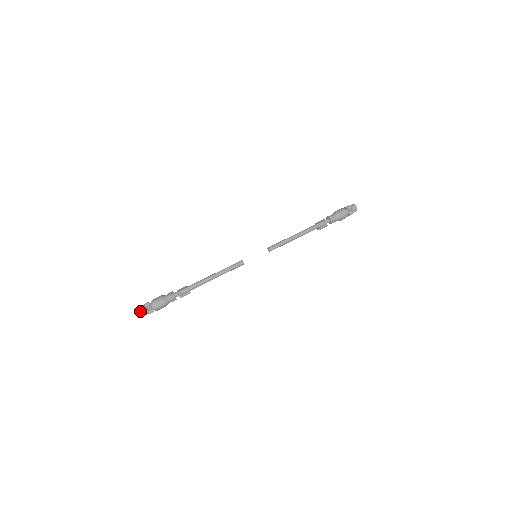
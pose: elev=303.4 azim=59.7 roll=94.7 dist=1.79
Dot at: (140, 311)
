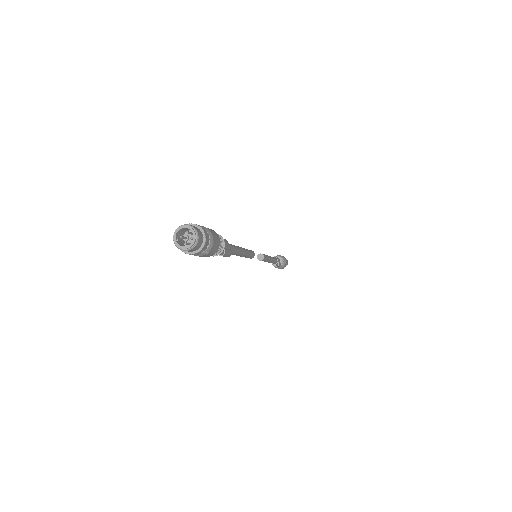
Dot at: (188, 226)
